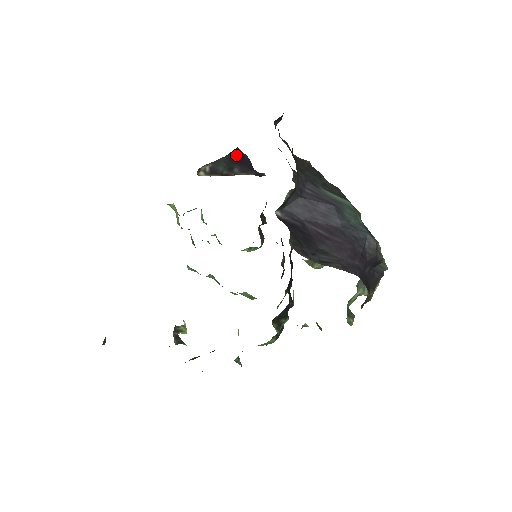
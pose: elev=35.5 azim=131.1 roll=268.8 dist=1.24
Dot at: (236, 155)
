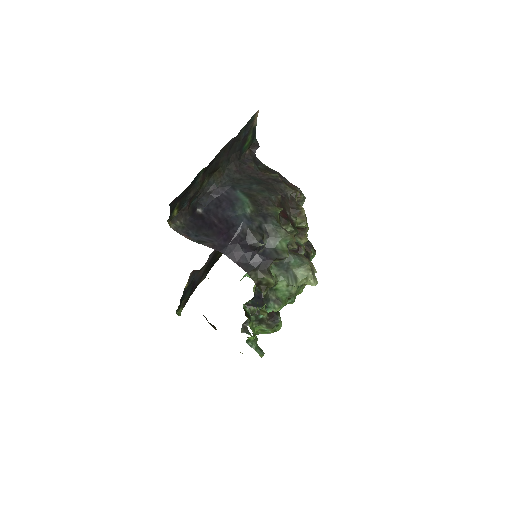
Dot at: occluded
